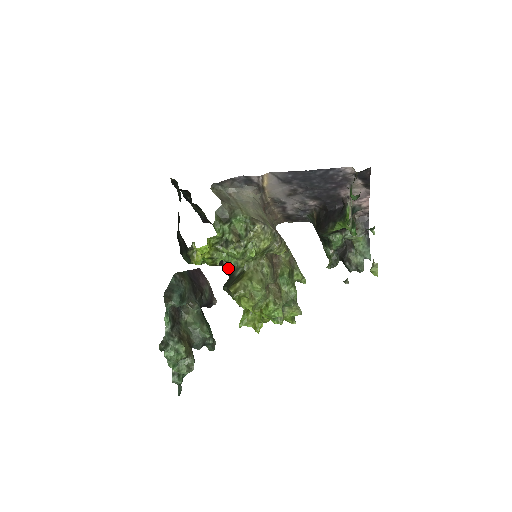
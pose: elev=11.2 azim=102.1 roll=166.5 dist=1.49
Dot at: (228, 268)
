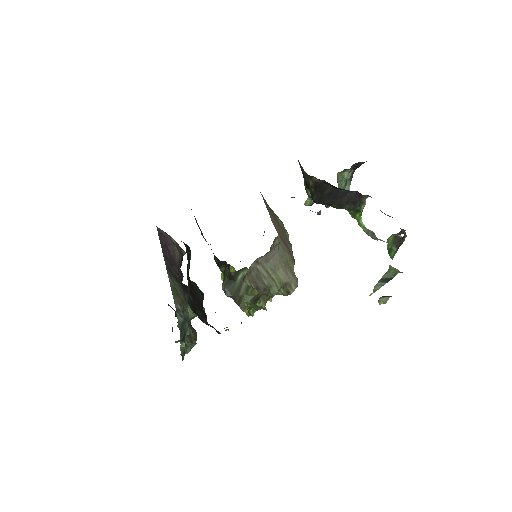
Dot at: occluded
